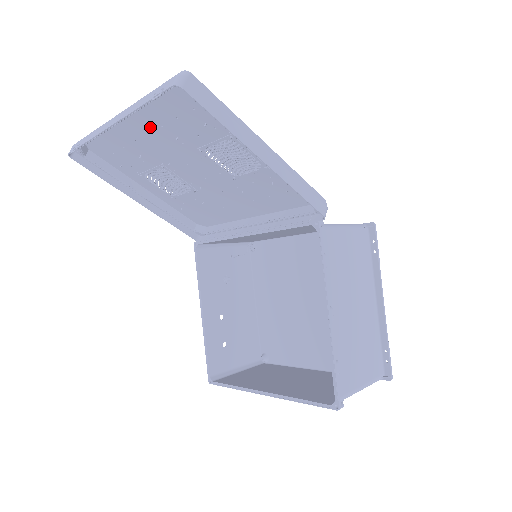
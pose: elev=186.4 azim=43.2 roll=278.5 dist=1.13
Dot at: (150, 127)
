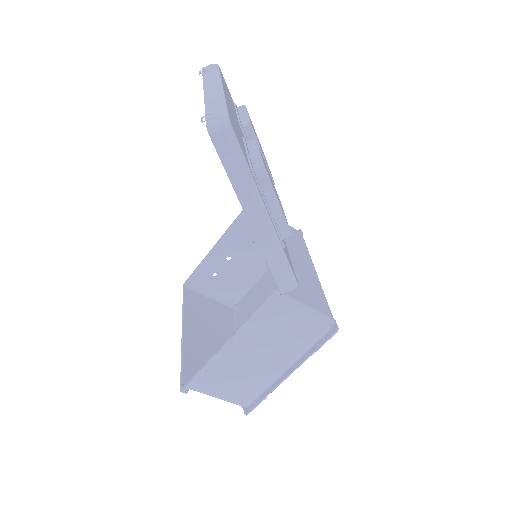
Dot at: occluded
